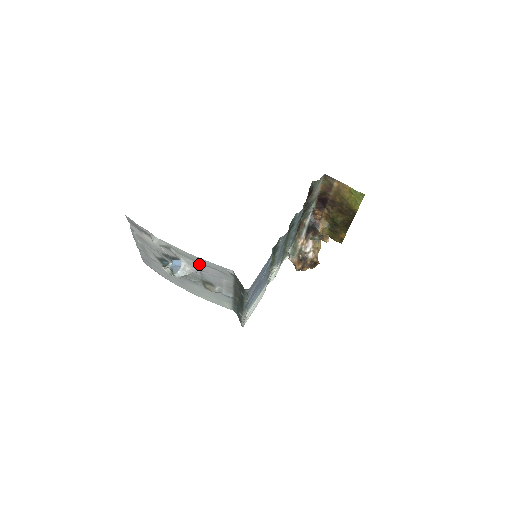
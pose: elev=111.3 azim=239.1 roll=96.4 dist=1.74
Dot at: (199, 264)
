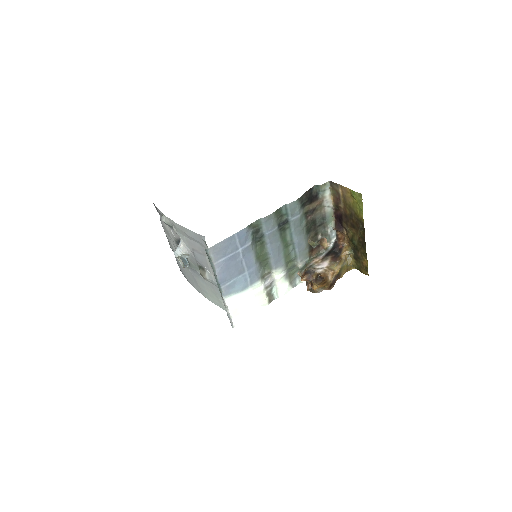
Dot at: (189, 240)
